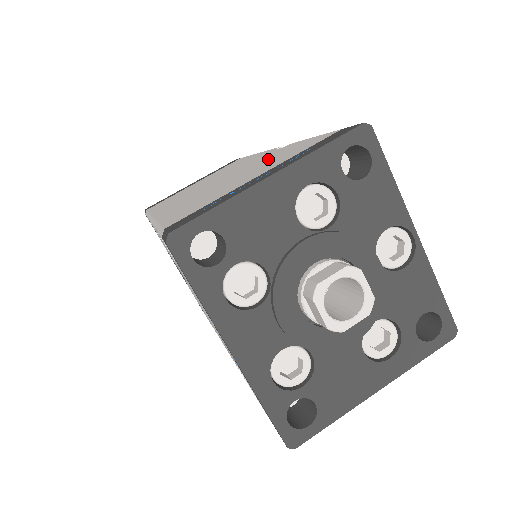
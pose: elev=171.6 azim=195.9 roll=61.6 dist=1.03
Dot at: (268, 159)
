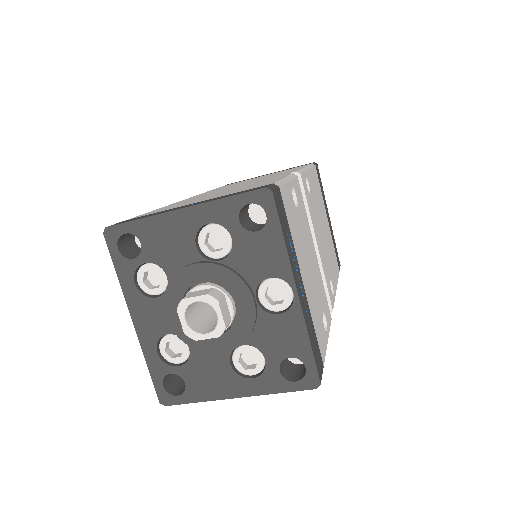
Dot at: (253, 184)
